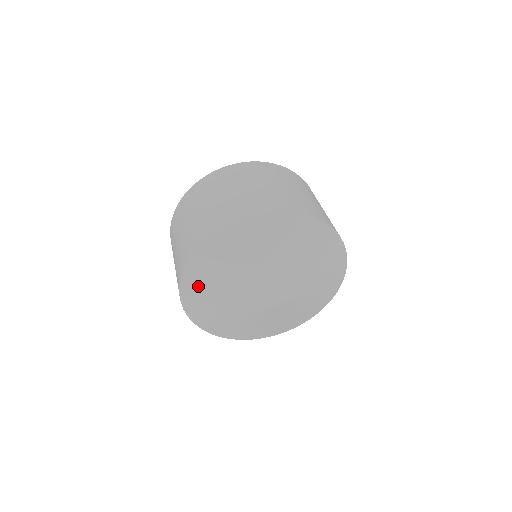
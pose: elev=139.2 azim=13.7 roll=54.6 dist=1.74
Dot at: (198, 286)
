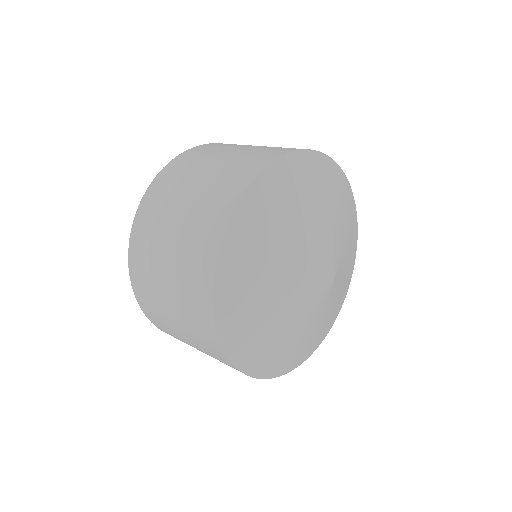
Dot at: (240, 315)
